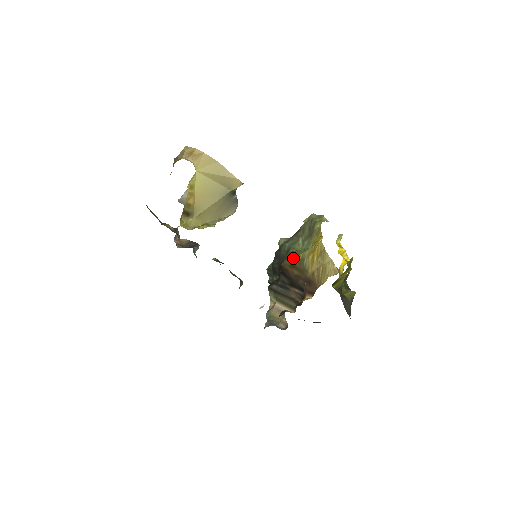
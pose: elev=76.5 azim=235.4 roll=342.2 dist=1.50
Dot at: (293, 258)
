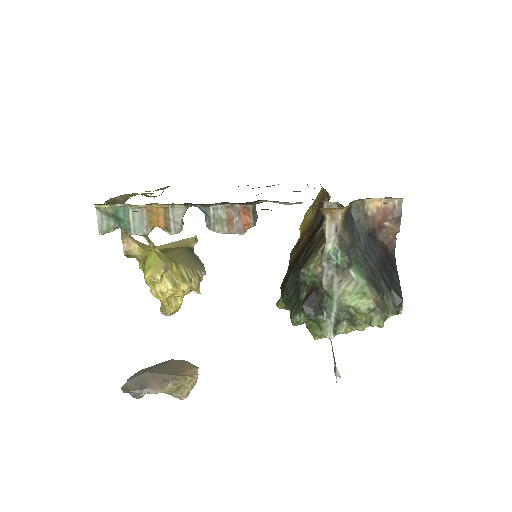
Dot at: (293, 248)
